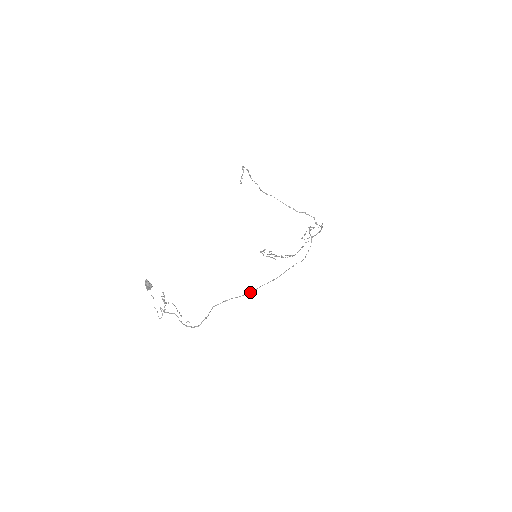
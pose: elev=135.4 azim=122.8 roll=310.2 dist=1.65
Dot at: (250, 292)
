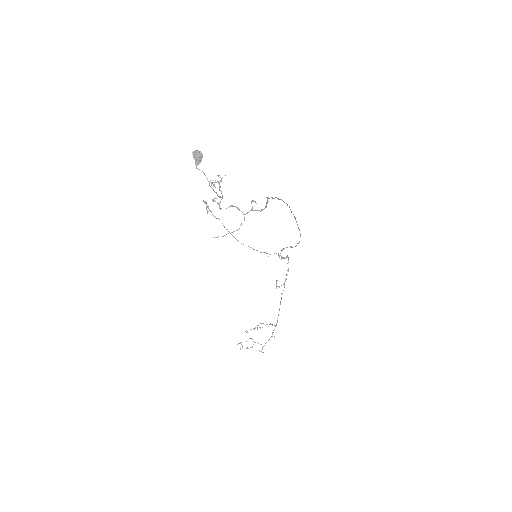
Dot at: (287, 204)
